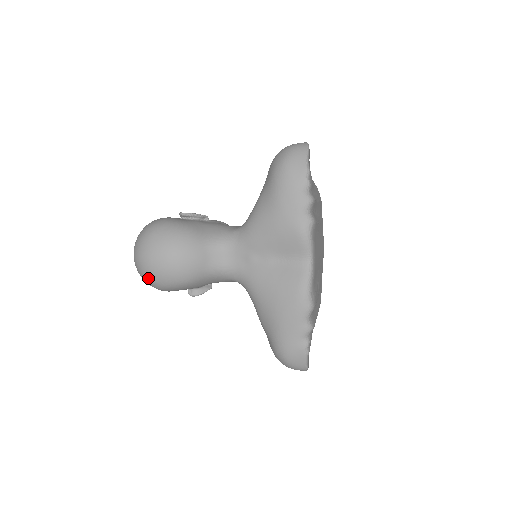
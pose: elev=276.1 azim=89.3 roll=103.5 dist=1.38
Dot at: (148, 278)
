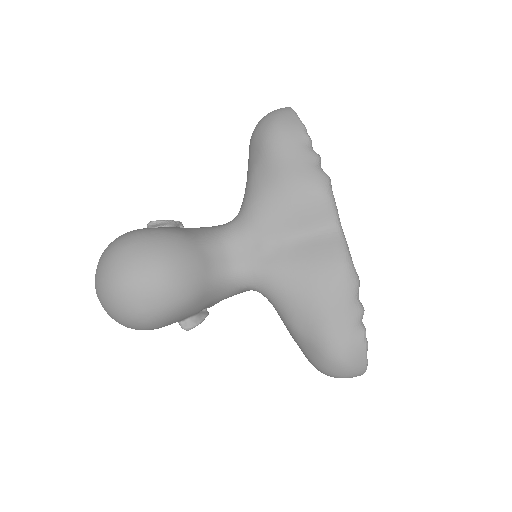
Dot at: (132, 309)
